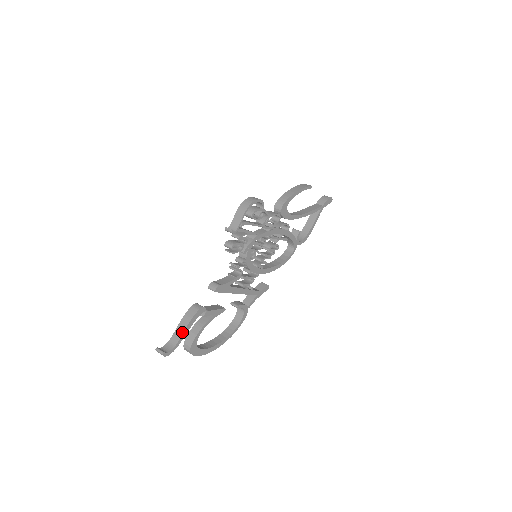
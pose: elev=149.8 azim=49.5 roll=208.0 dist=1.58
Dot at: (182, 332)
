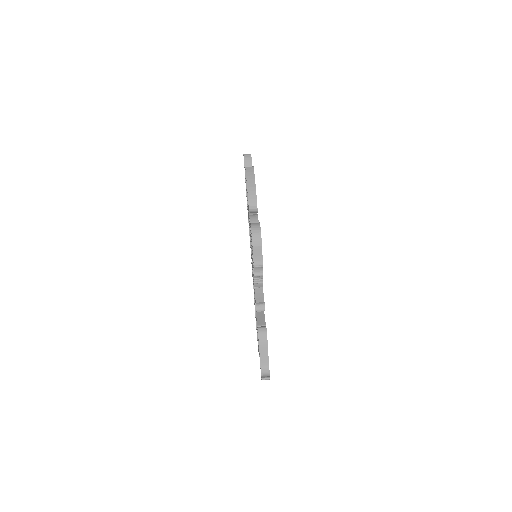
Dot at: (267, 355)
